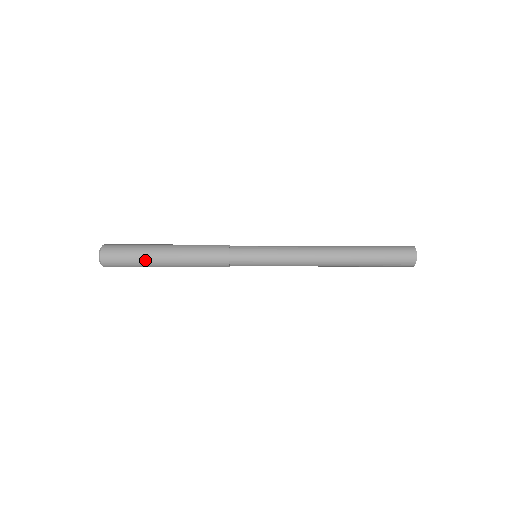
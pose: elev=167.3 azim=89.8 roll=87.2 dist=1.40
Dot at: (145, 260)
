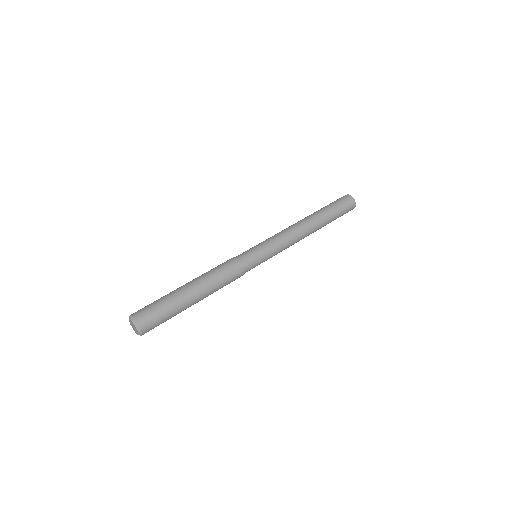
Dot at: occluded
